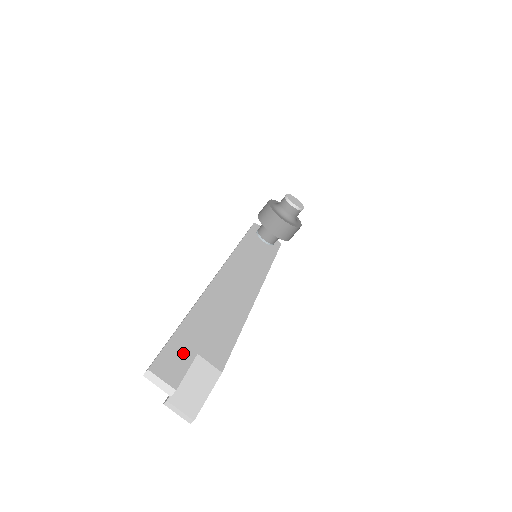
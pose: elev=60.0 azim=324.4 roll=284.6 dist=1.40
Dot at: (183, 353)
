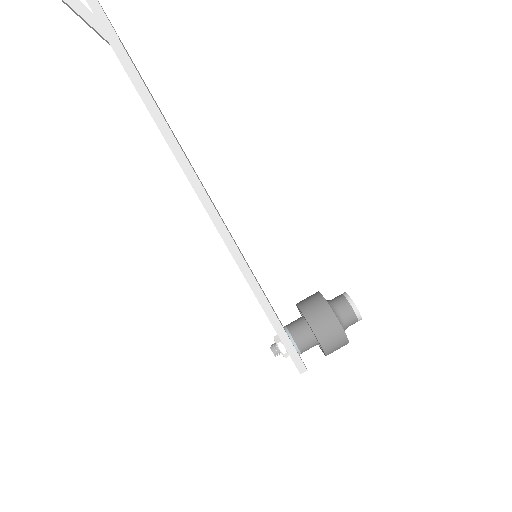
Dot at: (116, 33)
